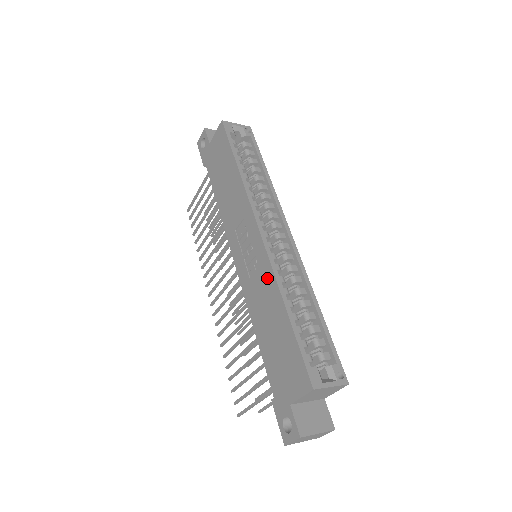
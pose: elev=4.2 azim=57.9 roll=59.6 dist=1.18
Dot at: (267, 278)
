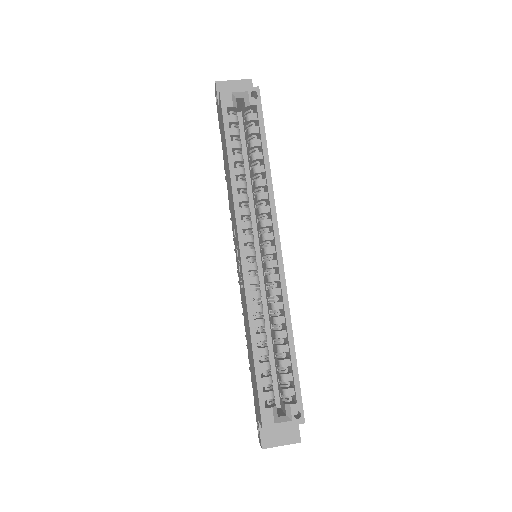
Dot at: (245, 304)
